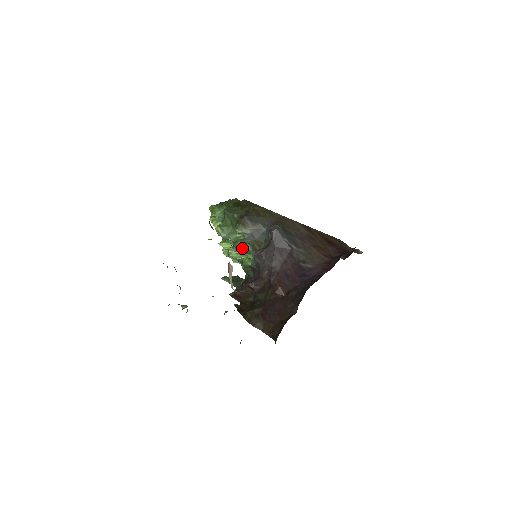
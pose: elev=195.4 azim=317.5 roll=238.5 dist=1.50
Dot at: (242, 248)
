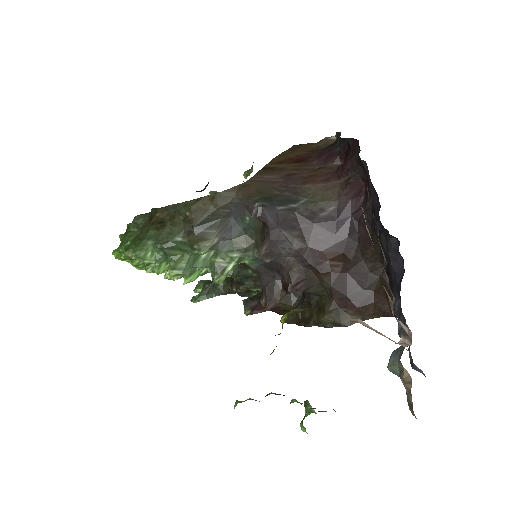
Dot at: (227, 263)
